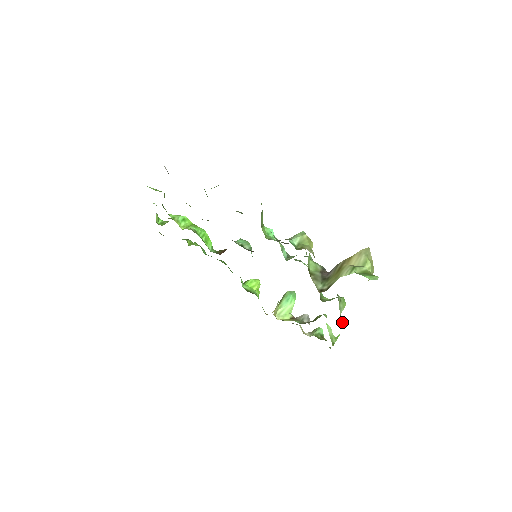
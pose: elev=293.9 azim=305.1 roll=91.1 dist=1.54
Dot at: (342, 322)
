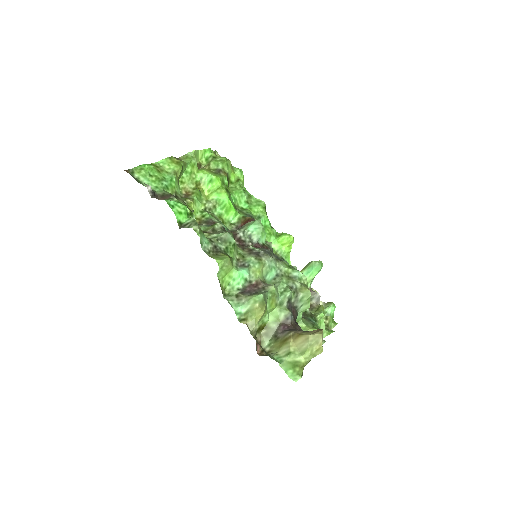
Dot at: occluded
